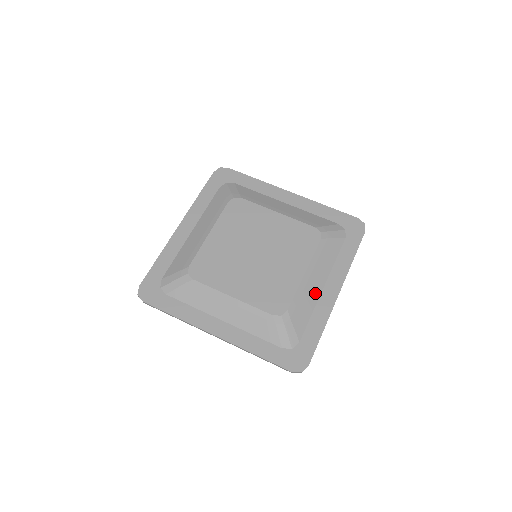
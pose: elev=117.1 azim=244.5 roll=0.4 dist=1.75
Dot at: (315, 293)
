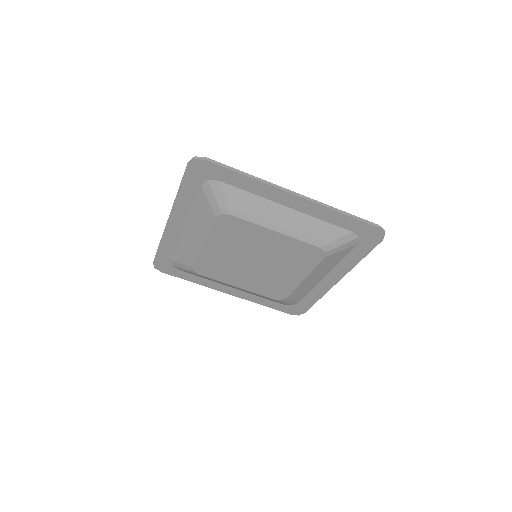
Dot at: (314, 283)
